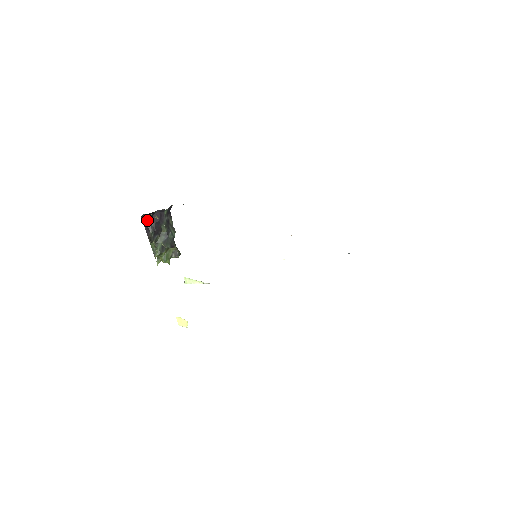
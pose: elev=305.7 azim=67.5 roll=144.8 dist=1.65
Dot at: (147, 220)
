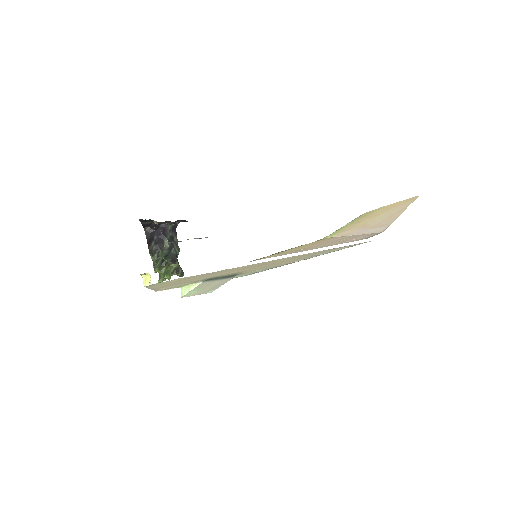
Dot at: (150, 234)
